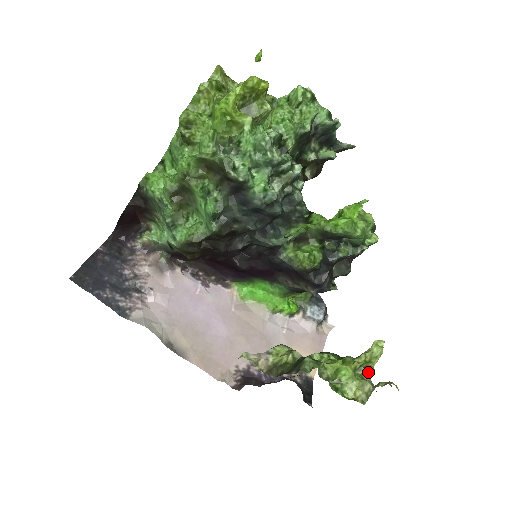
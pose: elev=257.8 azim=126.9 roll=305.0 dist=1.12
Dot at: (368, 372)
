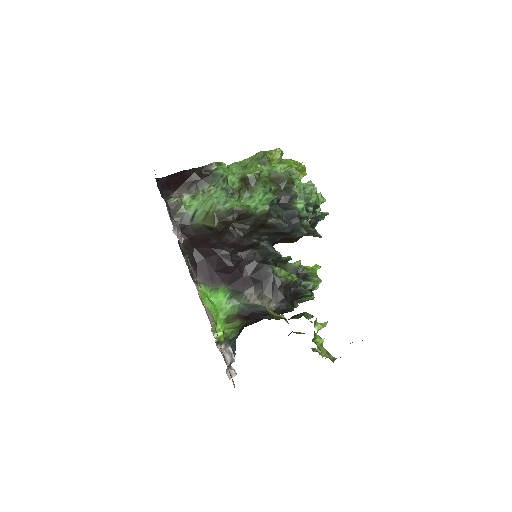
Dot at: occluded
